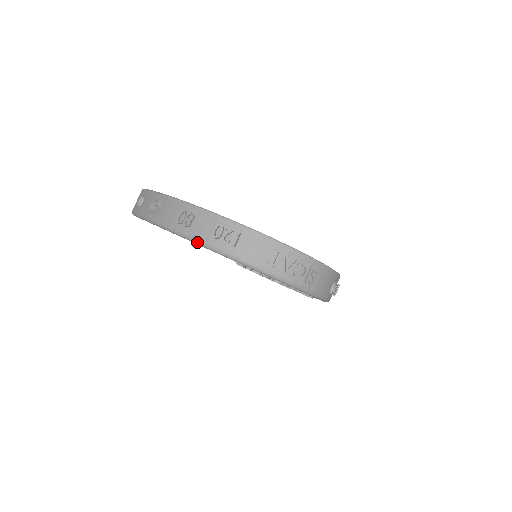
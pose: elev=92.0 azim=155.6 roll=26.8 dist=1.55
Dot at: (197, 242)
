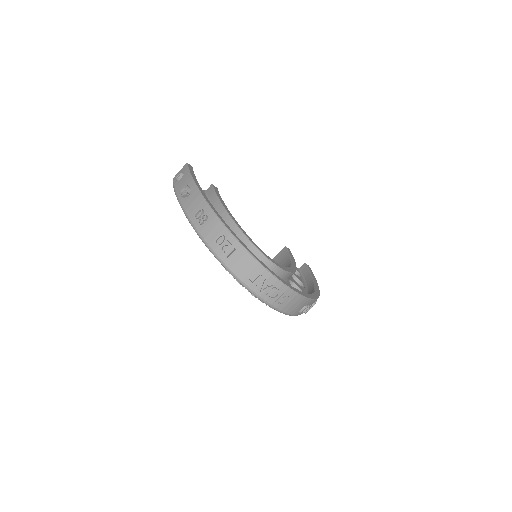
Dot at: (202, 240)
